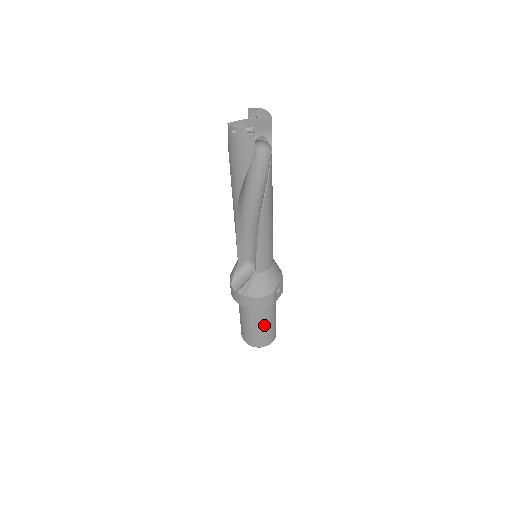
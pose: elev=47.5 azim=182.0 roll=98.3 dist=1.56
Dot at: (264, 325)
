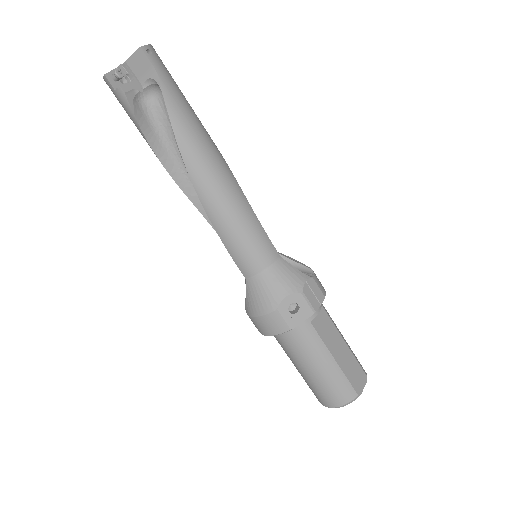
Dot at: (309, 368)
